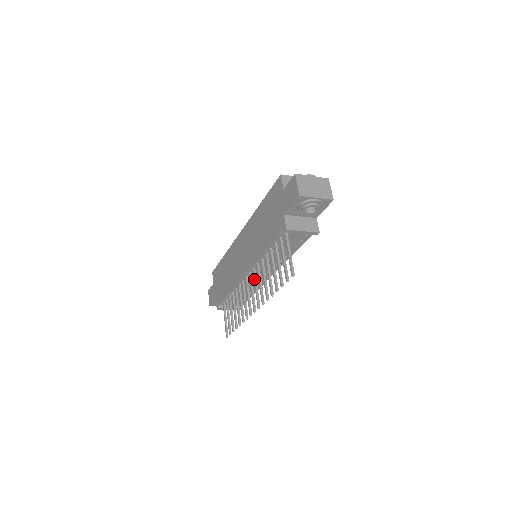
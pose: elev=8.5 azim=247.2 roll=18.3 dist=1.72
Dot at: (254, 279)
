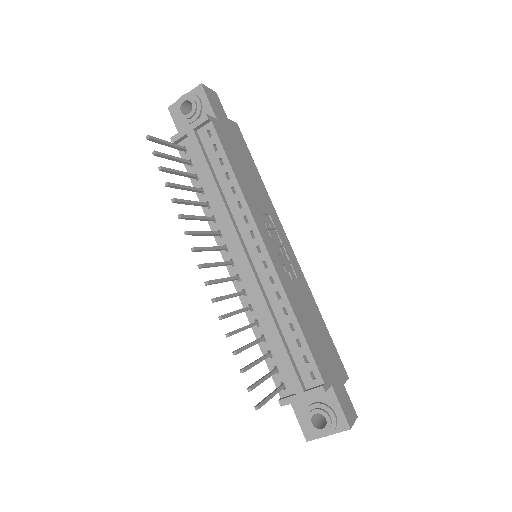
Dot at: occluded
